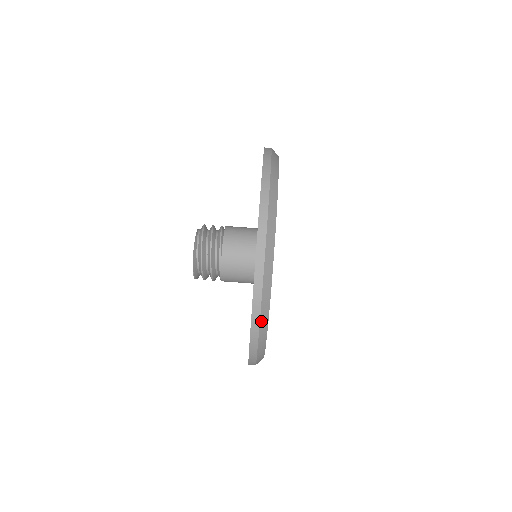
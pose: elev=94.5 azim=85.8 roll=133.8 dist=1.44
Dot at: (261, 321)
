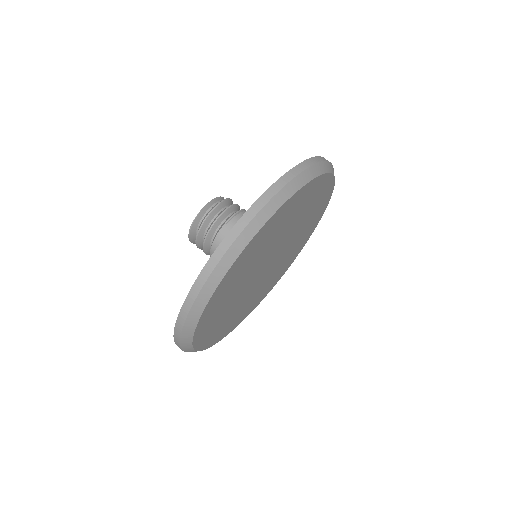
Dot at: (250, 225)
